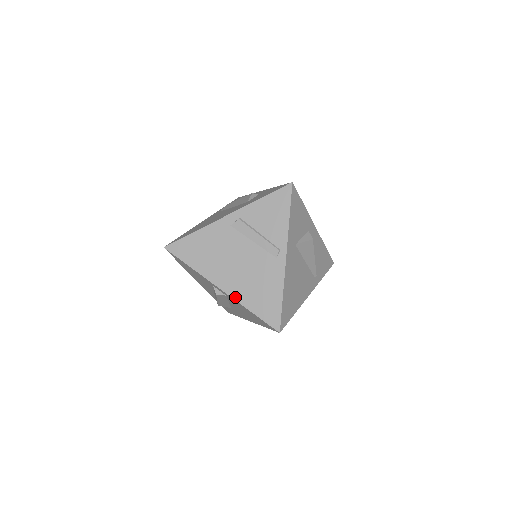
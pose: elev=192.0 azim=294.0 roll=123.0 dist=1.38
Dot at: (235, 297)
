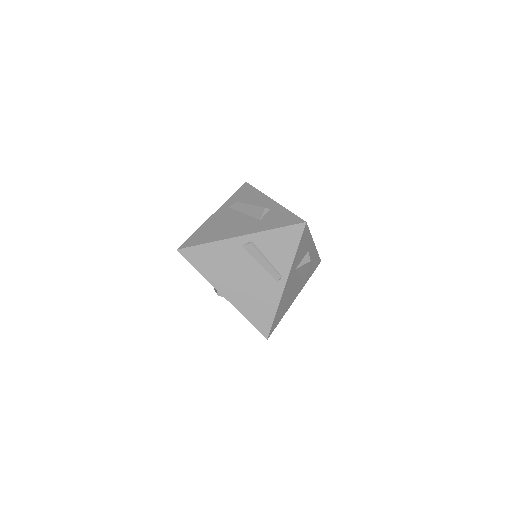
Dot at: (235, 305)
